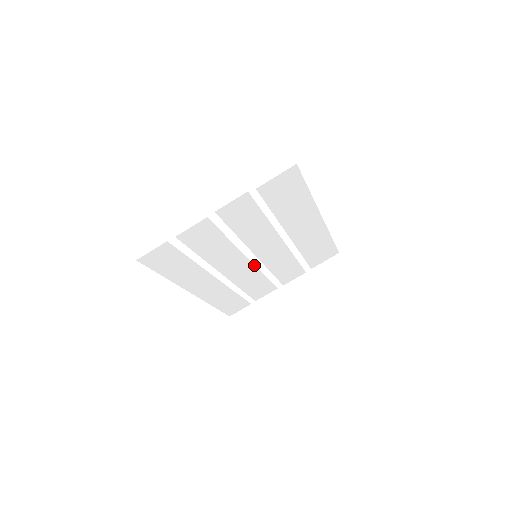
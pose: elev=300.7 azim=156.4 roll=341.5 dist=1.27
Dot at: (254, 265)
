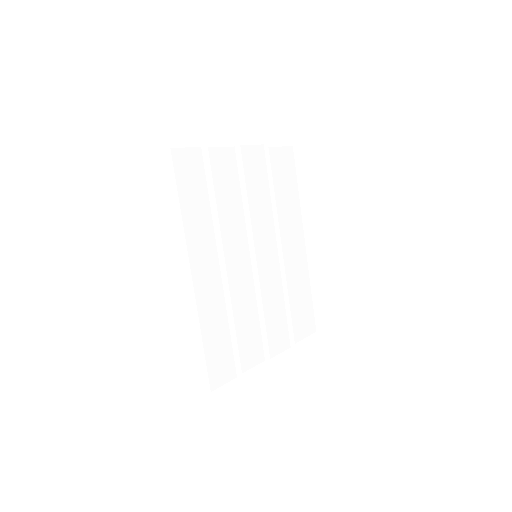
Dot at: (252, 275)
